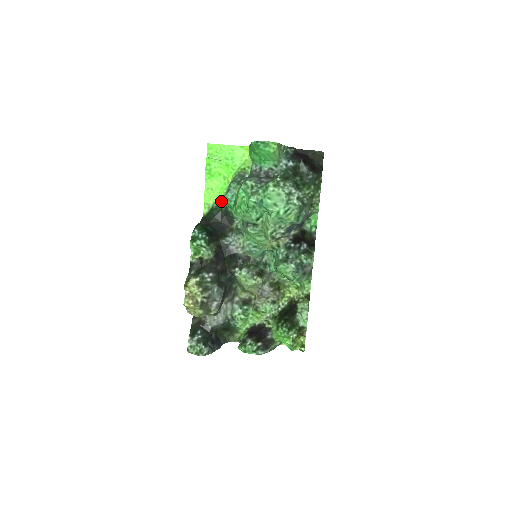
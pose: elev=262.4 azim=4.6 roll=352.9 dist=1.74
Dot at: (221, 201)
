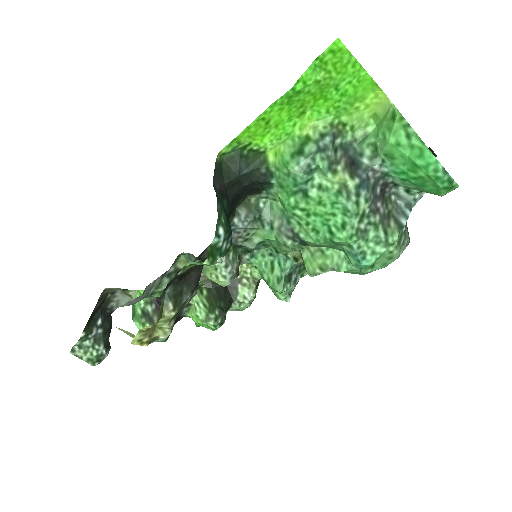
Dot at: (264, 148)
